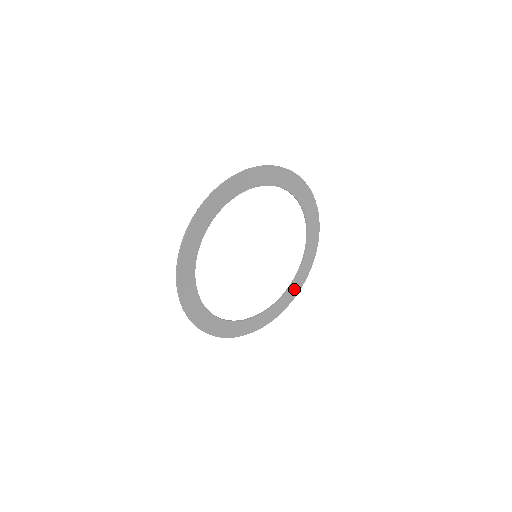
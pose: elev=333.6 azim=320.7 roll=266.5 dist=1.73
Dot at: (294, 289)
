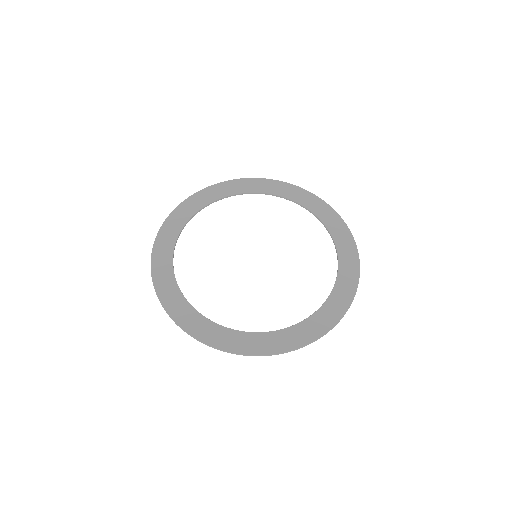
Dot at: (305, 332)
